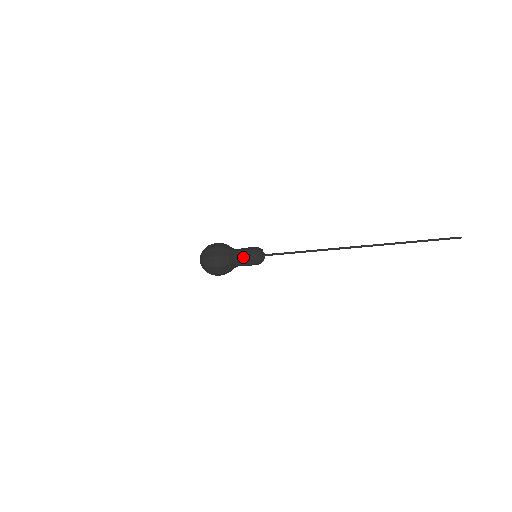
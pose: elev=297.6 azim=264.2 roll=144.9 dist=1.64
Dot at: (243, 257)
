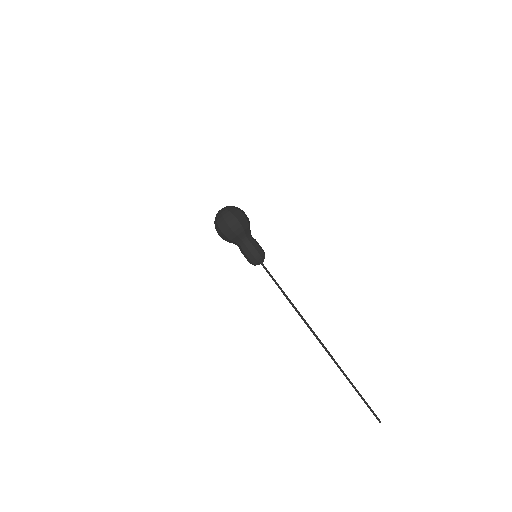
Dot at: (250, 244)
